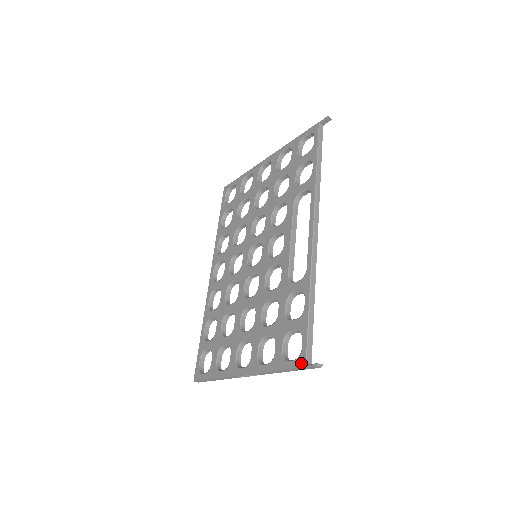
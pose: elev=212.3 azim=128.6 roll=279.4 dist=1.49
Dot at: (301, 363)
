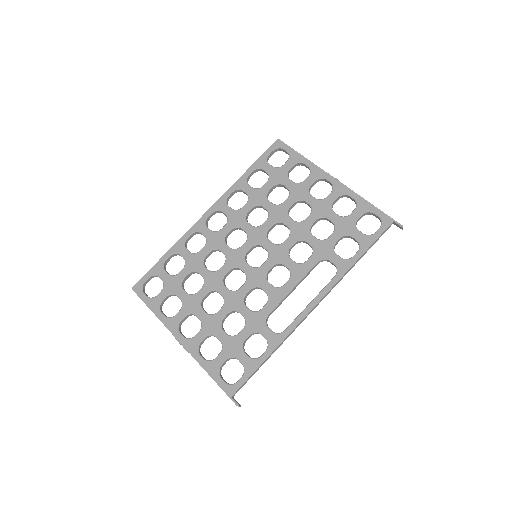
Dot at: (229, 392)
